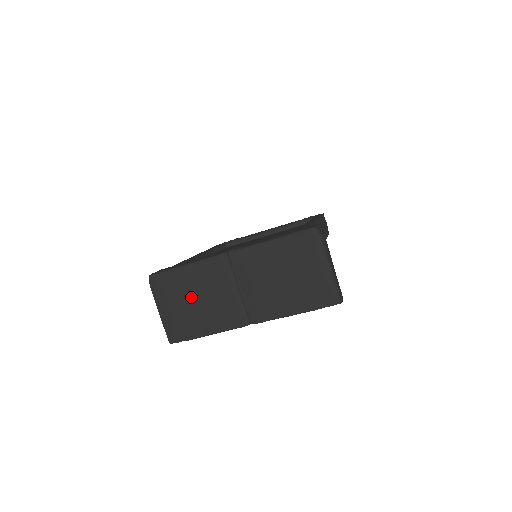
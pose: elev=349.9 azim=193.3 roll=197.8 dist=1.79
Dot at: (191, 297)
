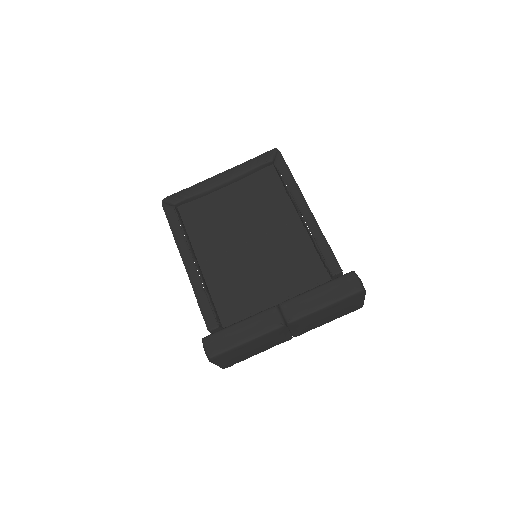
Dot at: (249, 351)
